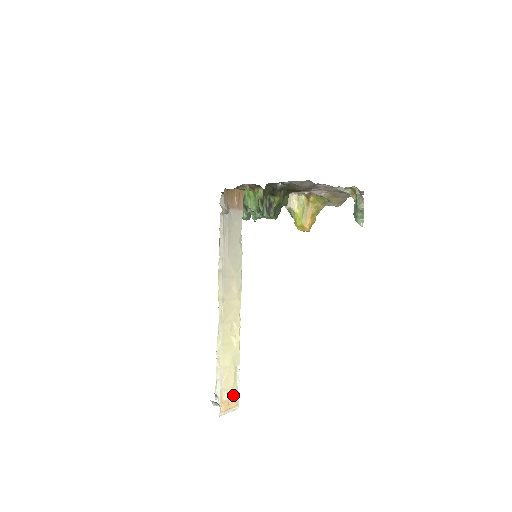
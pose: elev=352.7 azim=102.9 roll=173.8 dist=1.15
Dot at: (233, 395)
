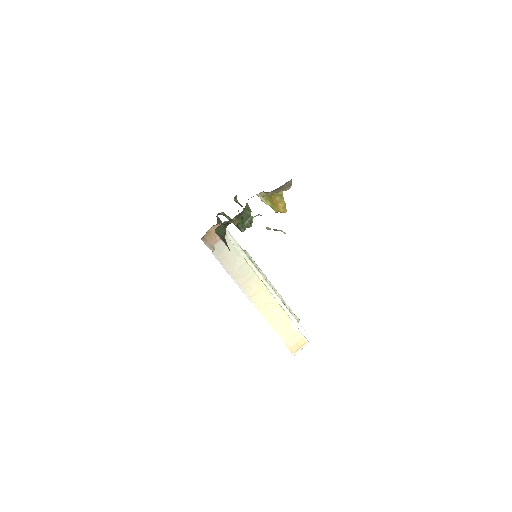
Dot at: (298, 340)
